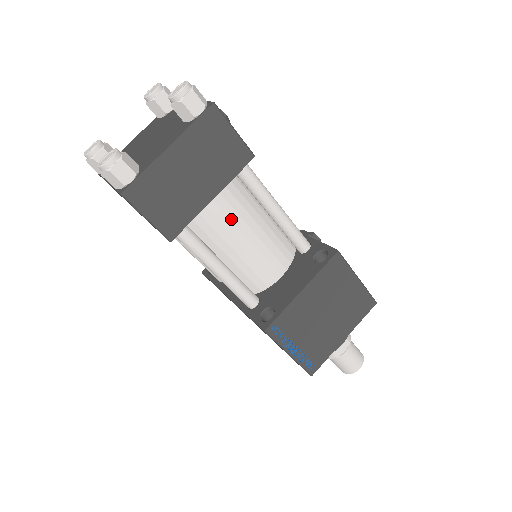
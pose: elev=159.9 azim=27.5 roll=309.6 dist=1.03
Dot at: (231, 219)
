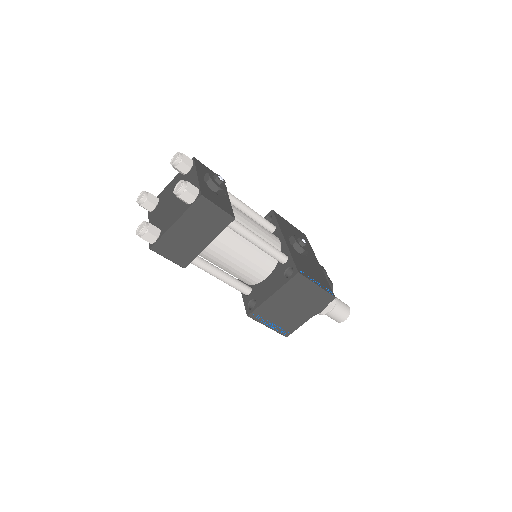
Dot at: (224, 251)
